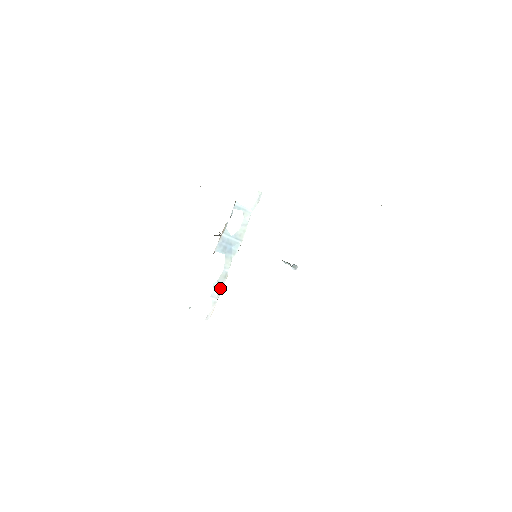
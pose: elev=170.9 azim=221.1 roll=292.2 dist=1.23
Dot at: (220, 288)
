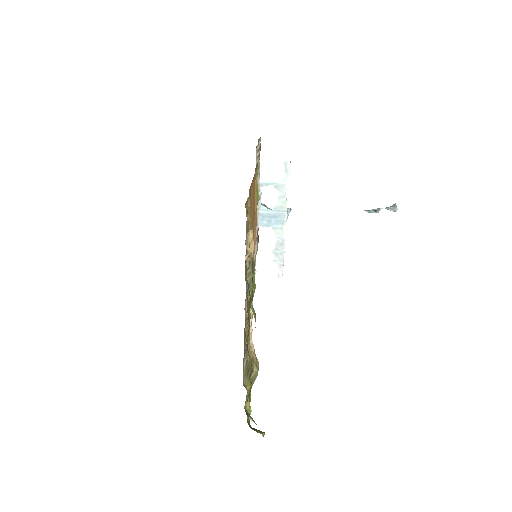
Dot at: (281, 253)
